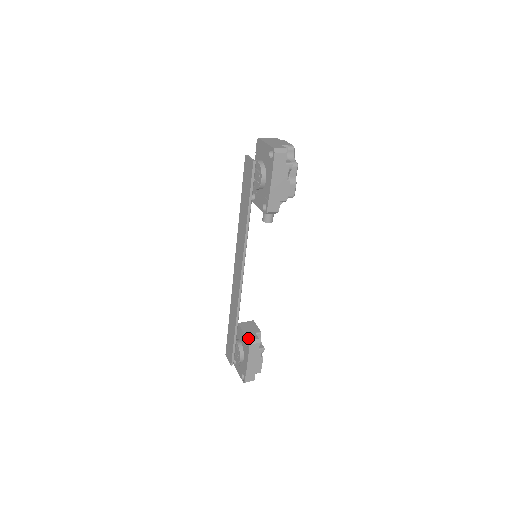
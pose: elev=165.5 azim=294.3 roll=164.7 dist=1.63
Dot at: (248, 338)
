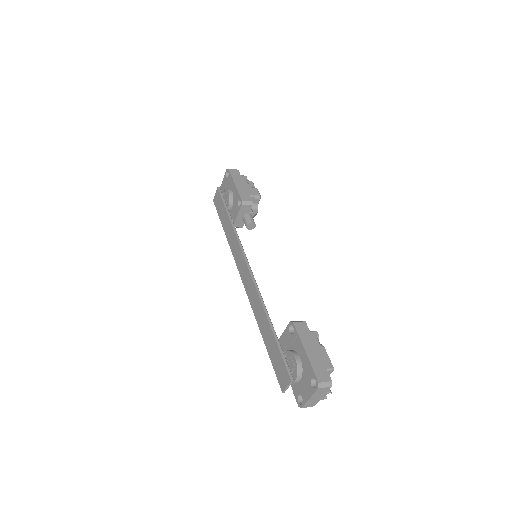
Dot at: (289, 324)
